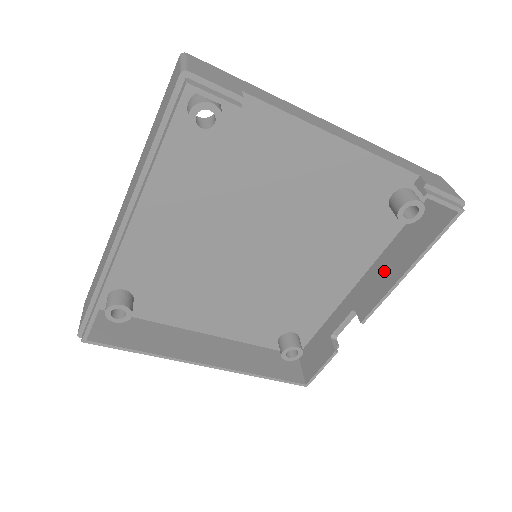
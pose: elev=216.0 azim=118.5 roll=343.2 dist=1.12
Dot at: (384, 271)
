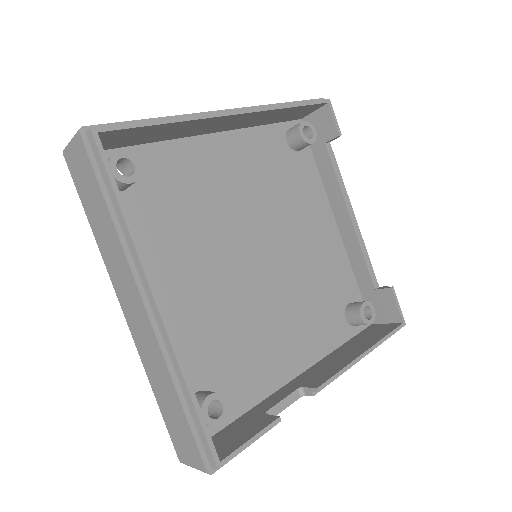
Dot at: (335, 360)
